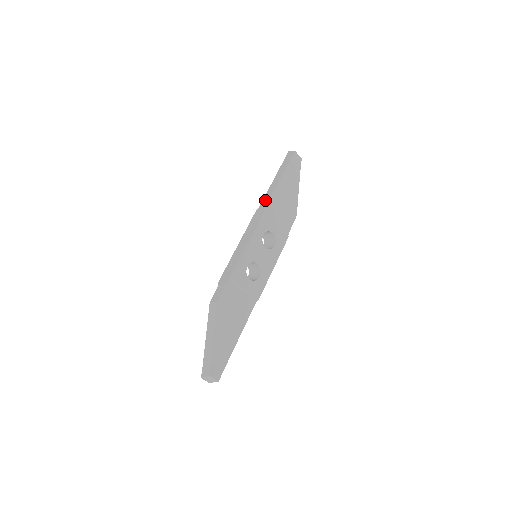
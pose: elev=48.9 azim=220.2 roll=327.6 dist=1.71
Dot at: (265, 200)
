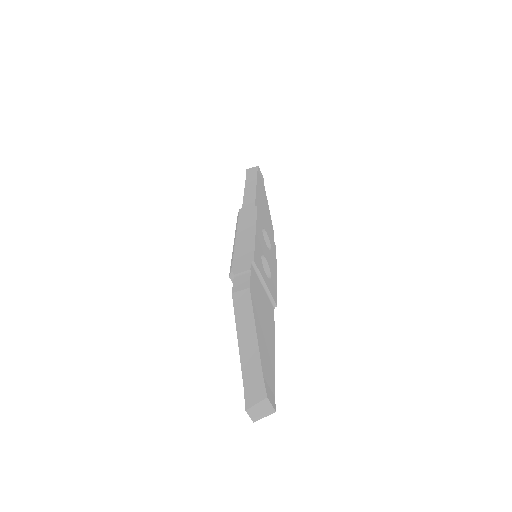
Dot at: (248, 199)
